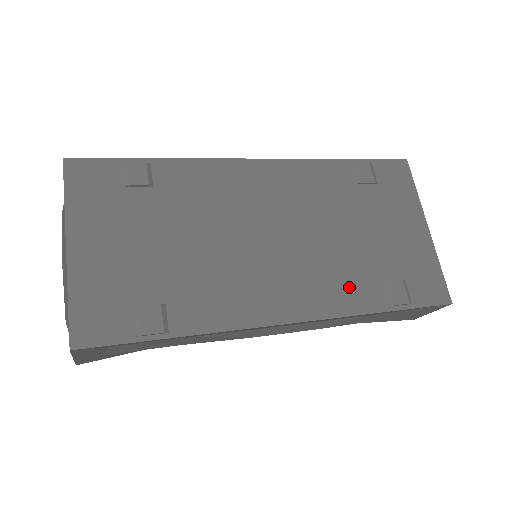
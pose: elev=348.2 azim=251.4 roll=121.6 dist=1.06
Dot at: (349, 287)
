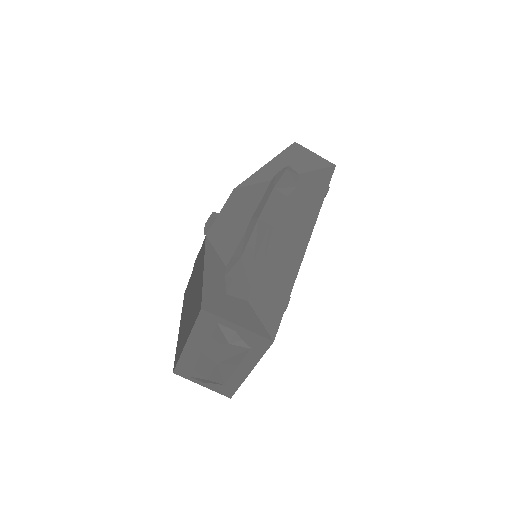
Dot at: occluded
